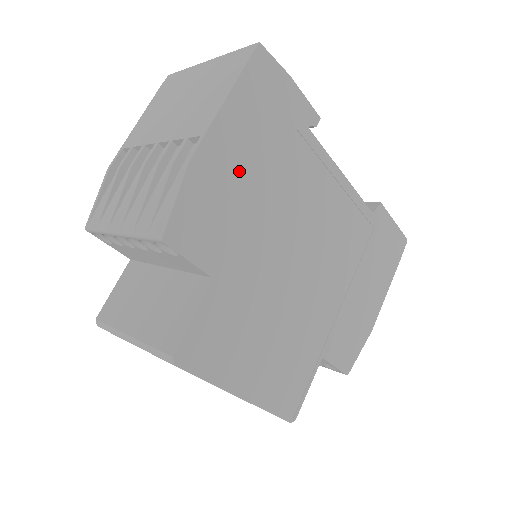
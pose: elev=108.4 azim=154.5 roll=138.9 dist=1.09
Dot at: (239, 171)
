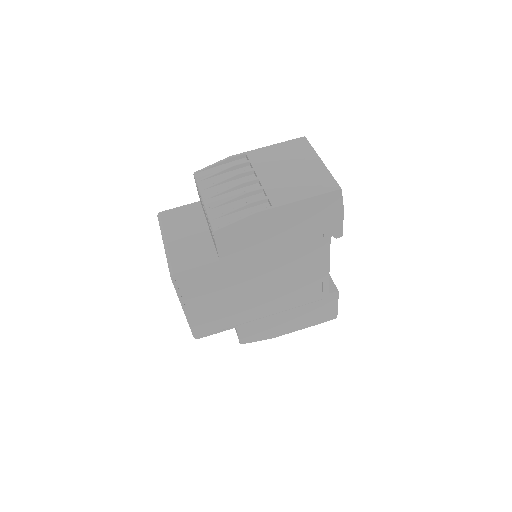
Dot at: (275, 231)
